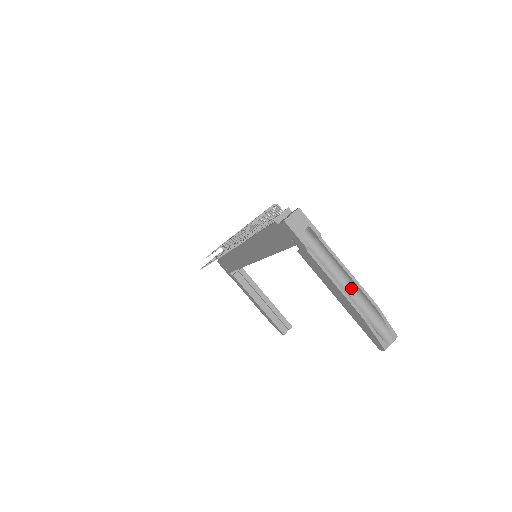
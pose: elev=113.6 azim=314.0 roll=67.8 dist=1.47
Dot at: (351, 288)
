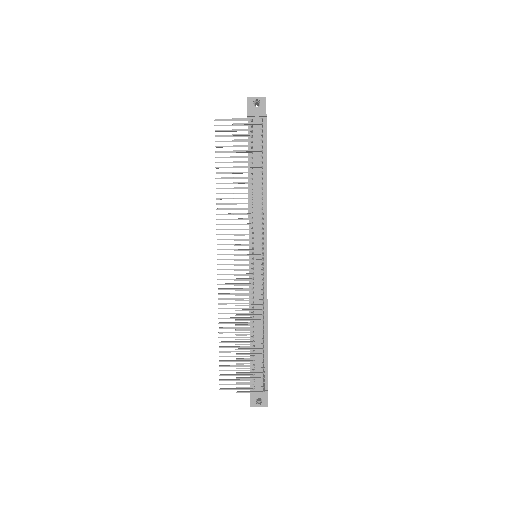
Dot at: occluded
